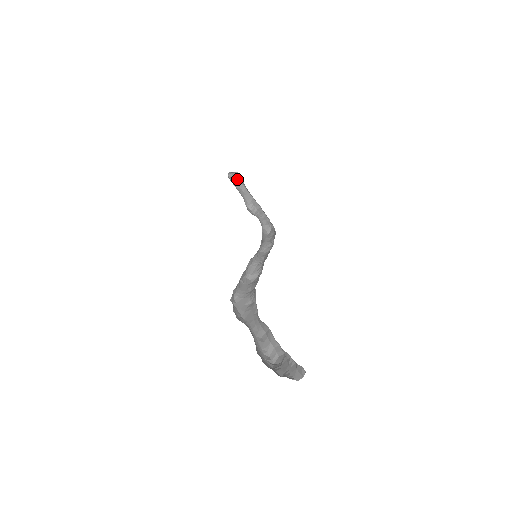
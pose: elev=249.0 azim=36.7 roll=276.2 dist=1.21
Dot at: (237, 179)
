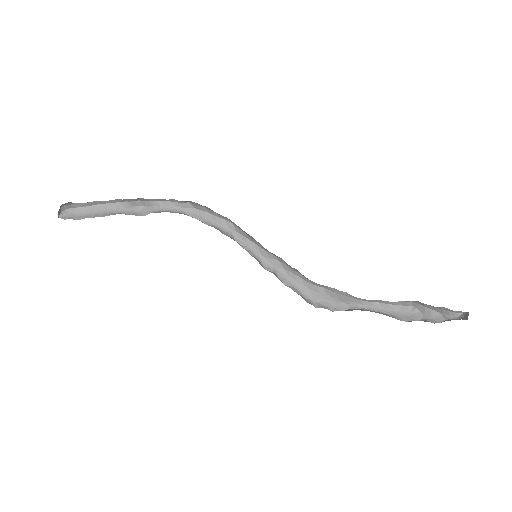
Dot at: (68, 206)
